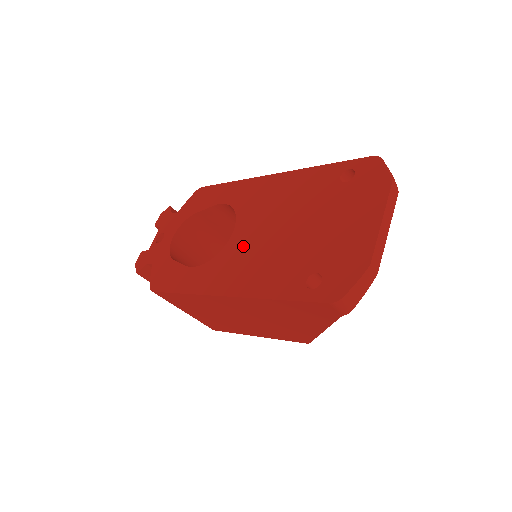
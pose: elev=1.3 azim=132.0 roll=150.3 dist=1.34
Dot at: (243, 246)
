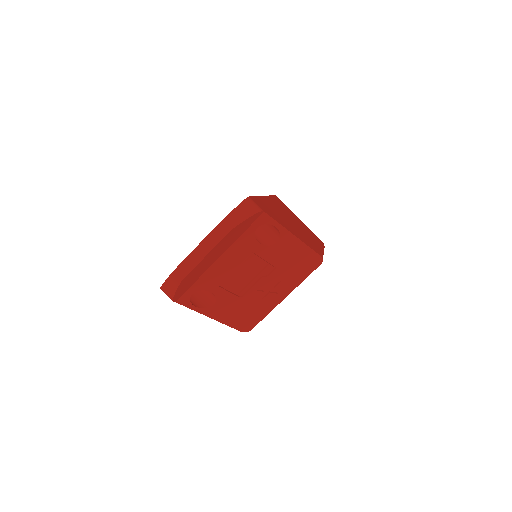
Dot at: occluded
